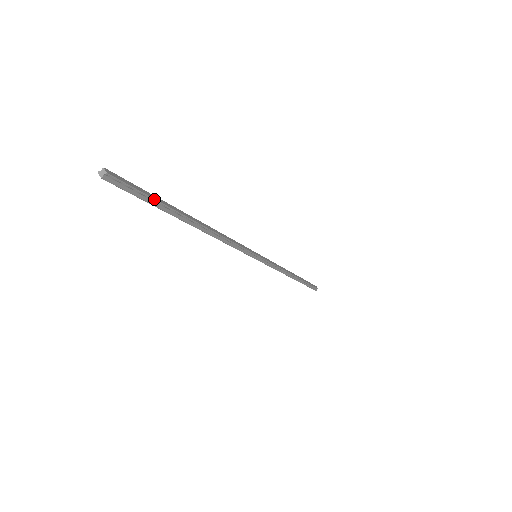
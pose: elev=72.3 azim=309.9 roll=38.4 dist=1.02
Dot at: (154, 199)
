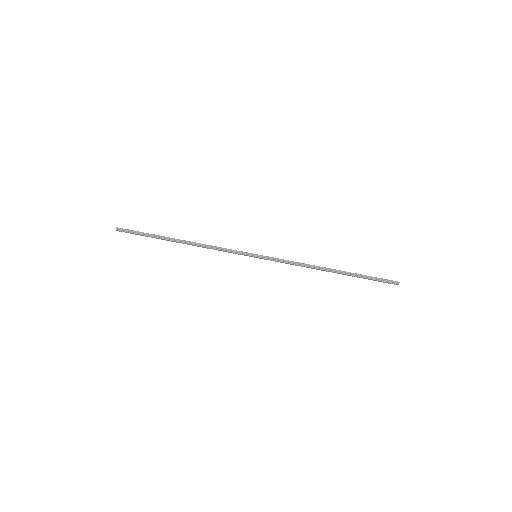
Dot at: (145, 233)
